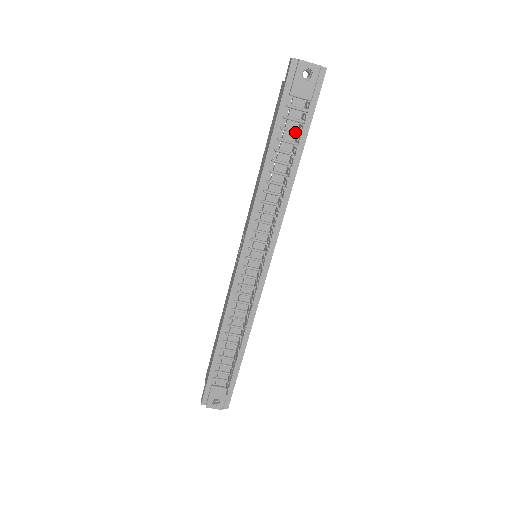
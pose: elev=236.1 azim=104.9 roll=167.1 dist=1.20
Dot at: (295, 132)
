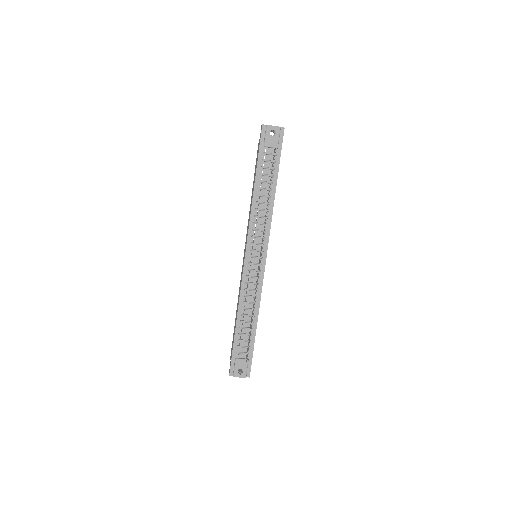
Dot at: (270, 169)
